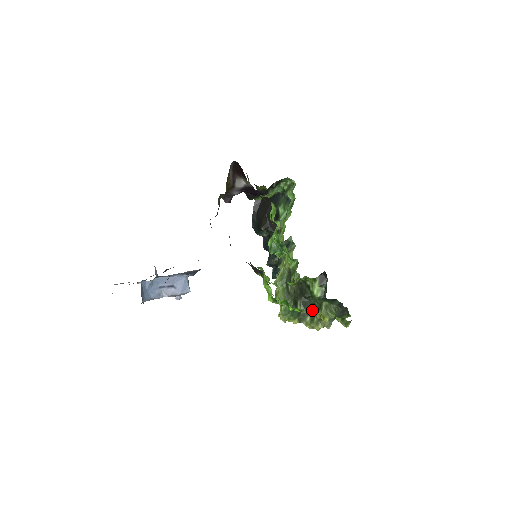
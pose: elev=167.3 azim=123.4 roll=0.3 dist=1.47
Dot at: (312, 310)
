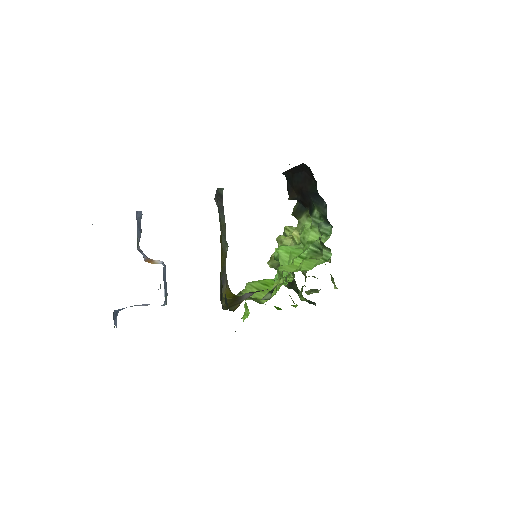
Dot at: occluded
